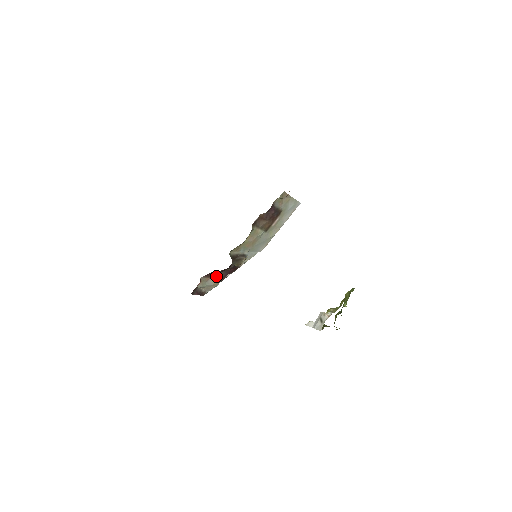
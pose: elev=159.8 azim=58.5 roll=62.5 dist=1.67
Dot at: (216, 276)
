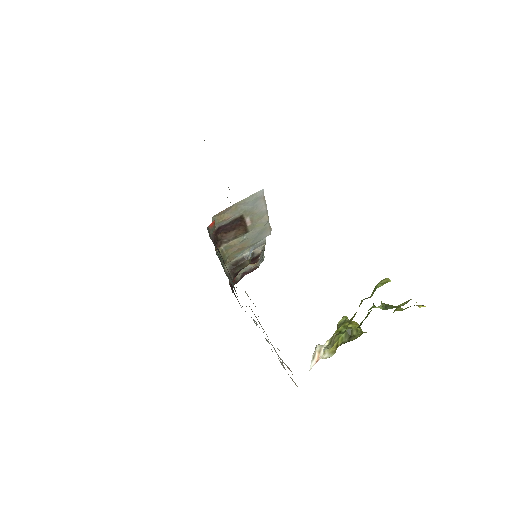
Dot at: occluded
